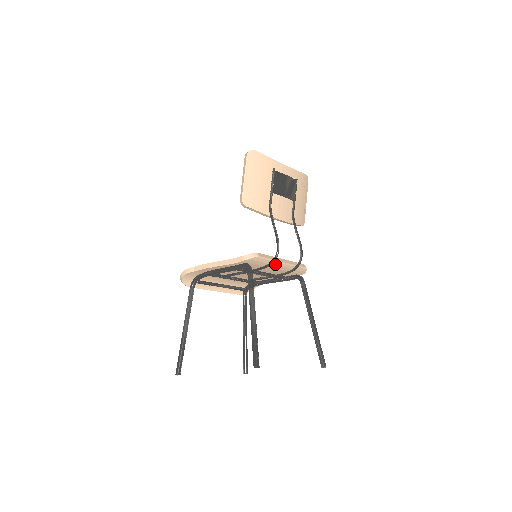
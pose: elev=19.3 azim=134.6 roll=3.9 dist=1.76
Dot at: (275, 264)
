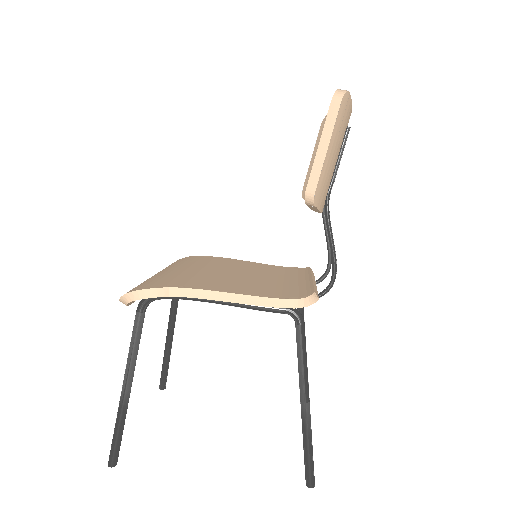
Dot at: occluded
